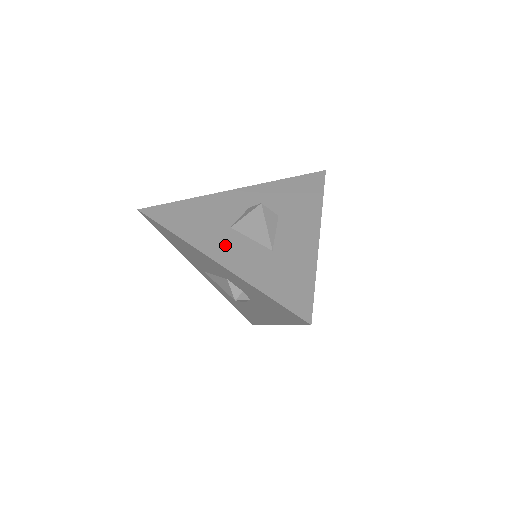
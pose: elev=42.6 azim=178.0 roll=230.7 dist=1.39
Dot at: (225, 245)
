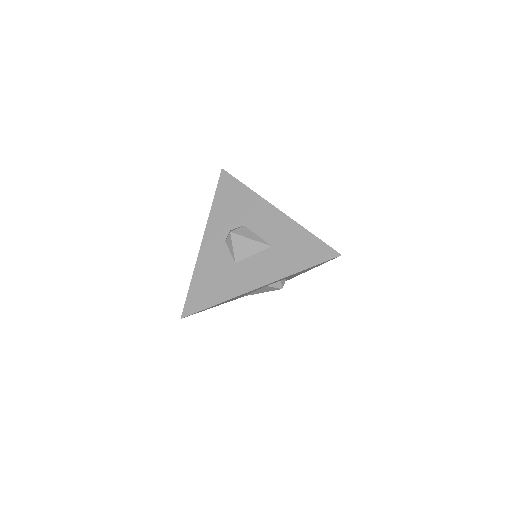
Dot at: (249, 275)
